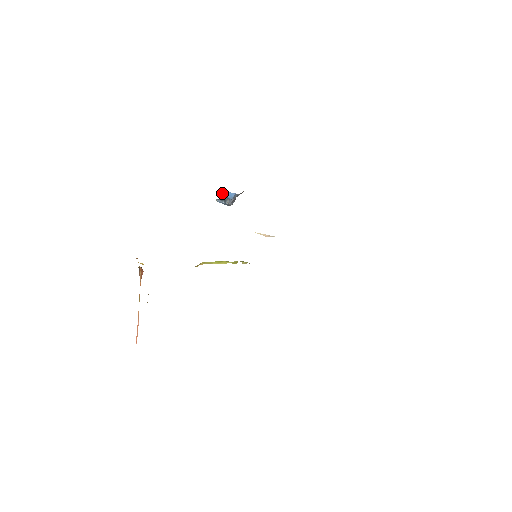
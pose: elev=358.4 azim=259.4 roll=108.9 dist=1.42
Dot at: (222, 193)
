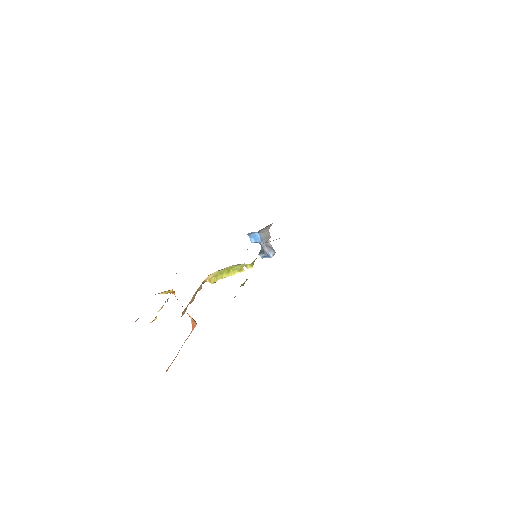
Dot at: (254, 241)
